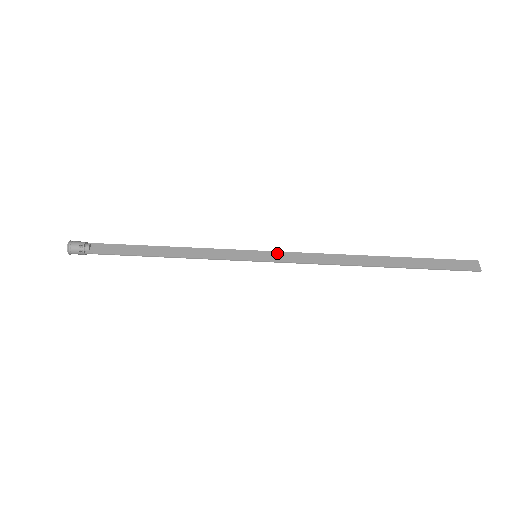
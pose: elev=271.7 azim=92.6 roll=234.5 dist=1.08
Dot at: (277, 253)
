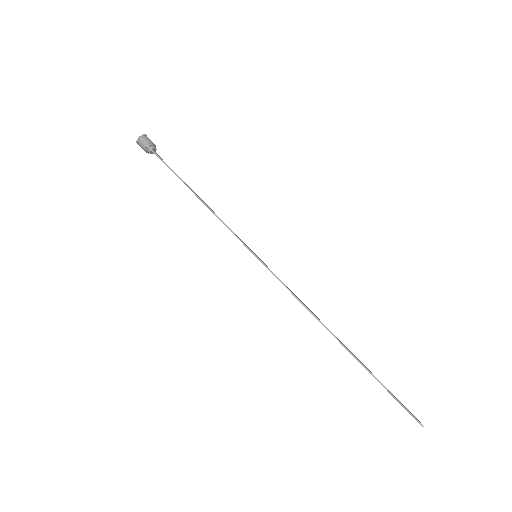
Dot at: occluded
